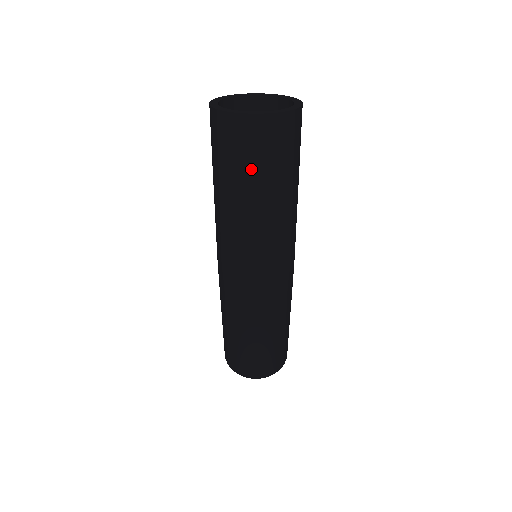
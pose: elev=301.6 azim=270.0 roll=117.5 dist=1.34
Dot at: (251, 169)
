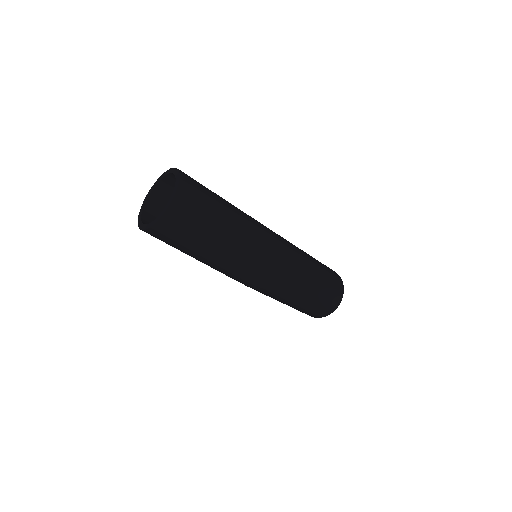
Dot at: (199, 231)
